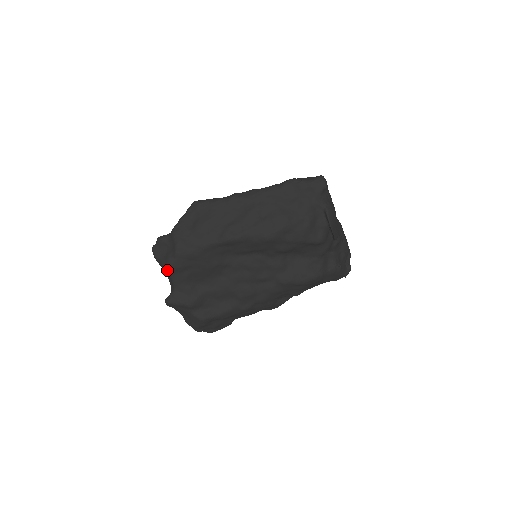
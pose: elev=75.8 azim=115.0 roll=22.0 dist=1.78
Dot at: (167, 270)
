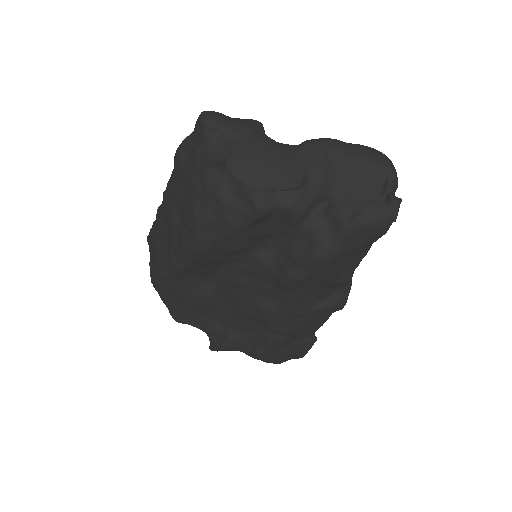
Dot at: occluded
